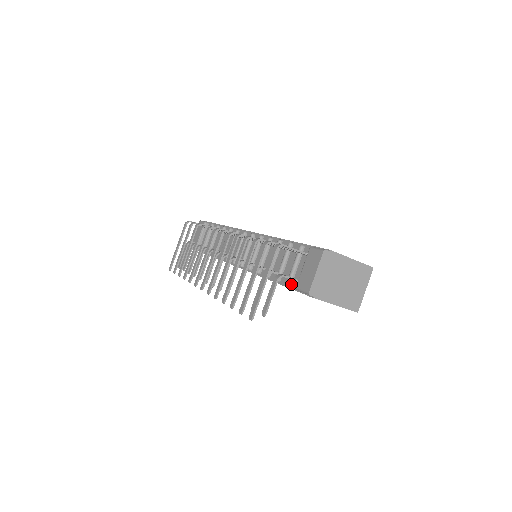
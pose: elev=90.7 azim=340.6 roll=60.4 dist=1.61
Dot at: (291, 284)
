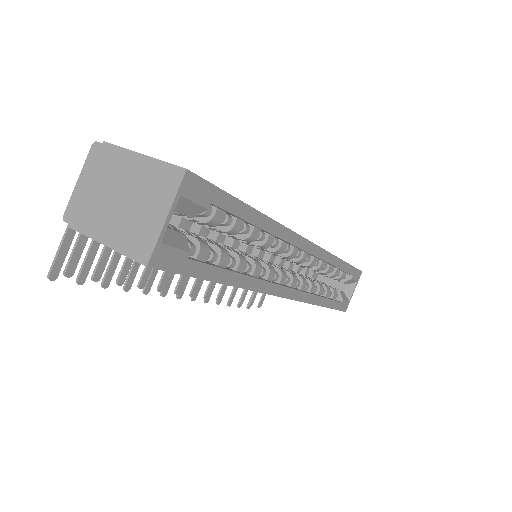
Dot at: occluded
